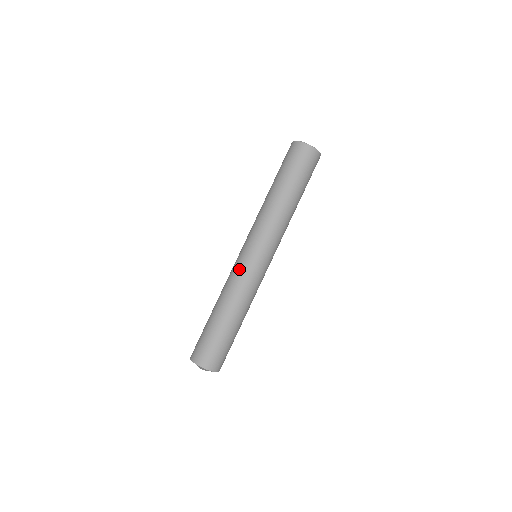
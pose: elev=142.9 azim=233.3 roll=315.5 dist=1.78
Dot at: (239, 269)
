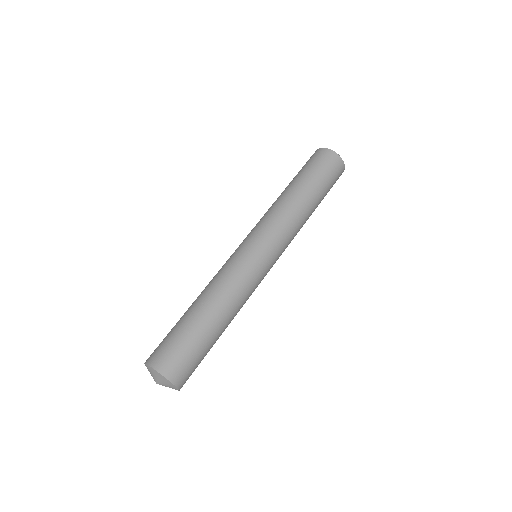
Dot at: (238, 261)
